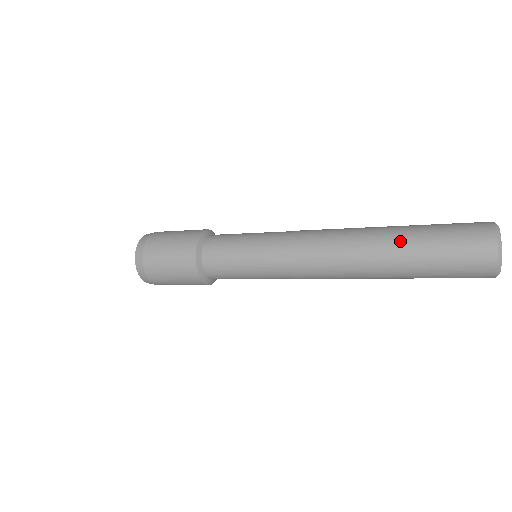
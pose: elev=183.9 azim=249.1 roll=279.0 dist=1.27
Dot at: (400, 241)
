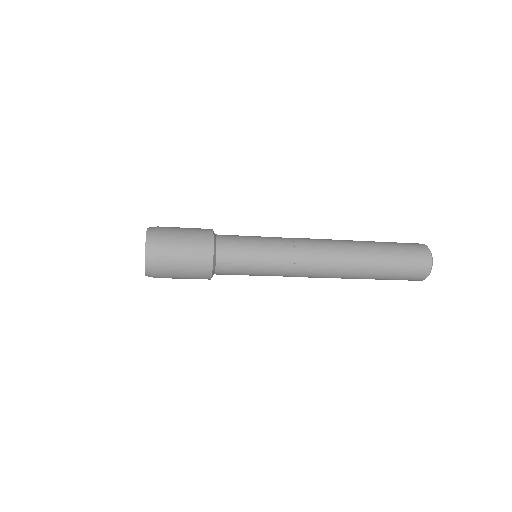
Dot at: (375, 265)
